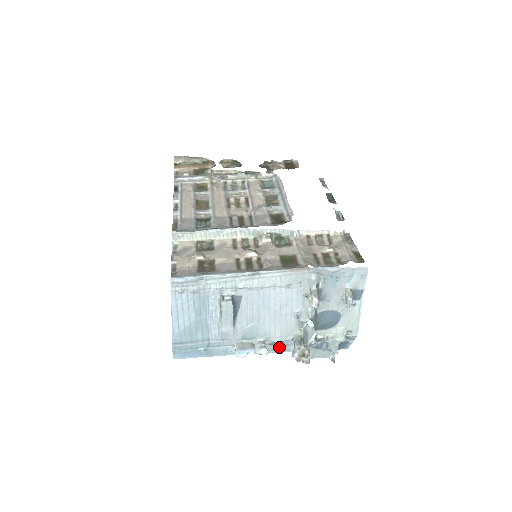
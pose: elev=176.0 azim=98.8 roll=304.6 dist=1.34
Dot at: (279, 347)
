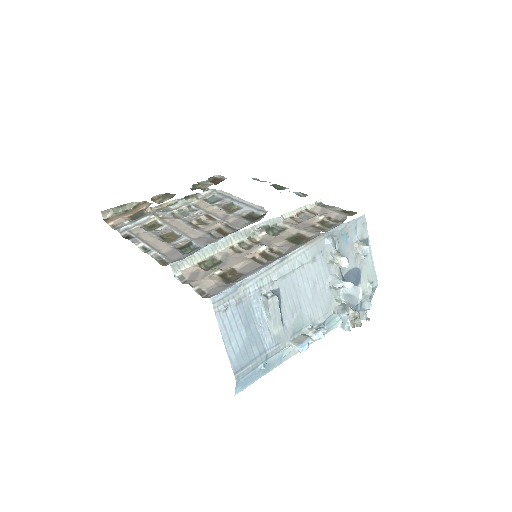
Dot at: (323, 329)
